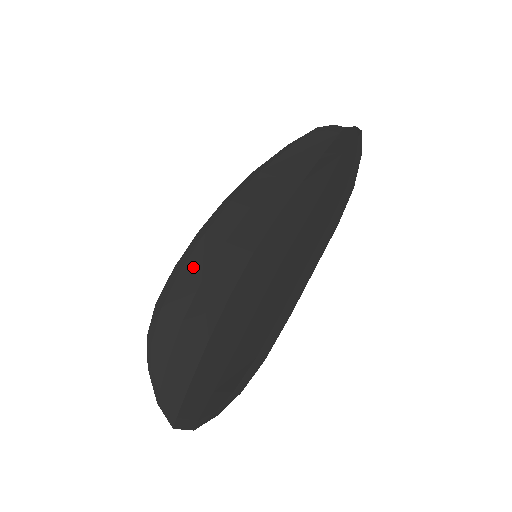
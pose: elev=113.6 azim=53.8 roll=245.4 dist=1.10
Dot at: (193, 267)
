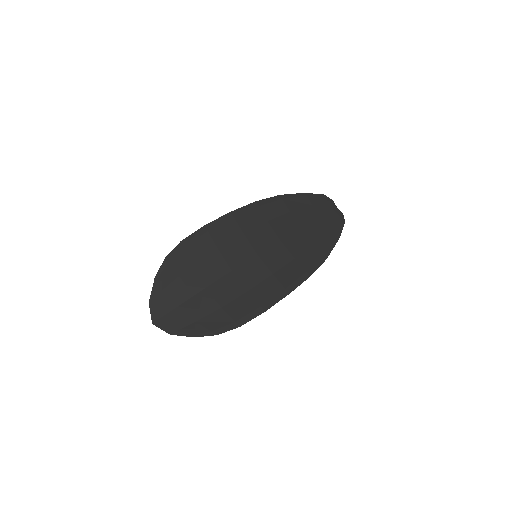
Dot at: (217, 235)
